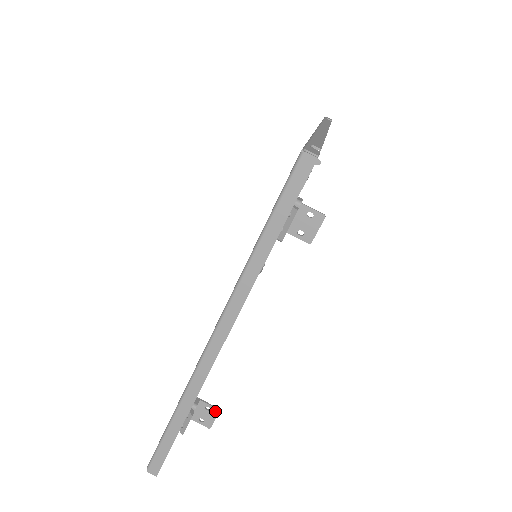
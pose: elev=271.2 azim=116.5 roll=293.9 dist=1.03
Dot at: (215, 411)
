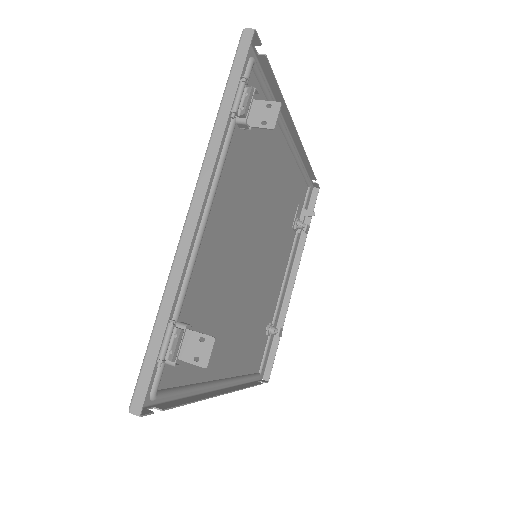
Dot at: (210, 340)
